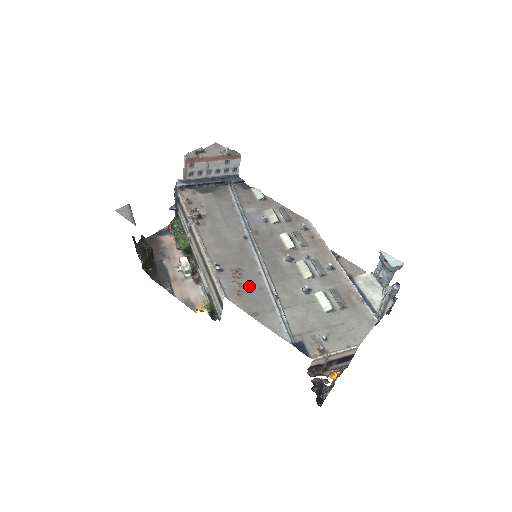
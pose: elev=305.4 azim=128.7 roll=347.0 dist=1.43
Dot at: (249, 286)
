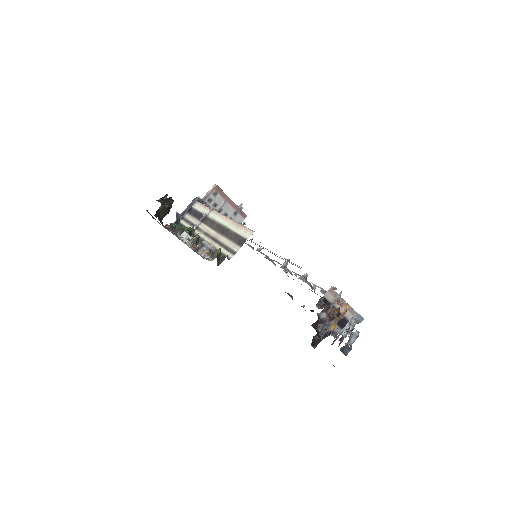
Dot at: occluded
